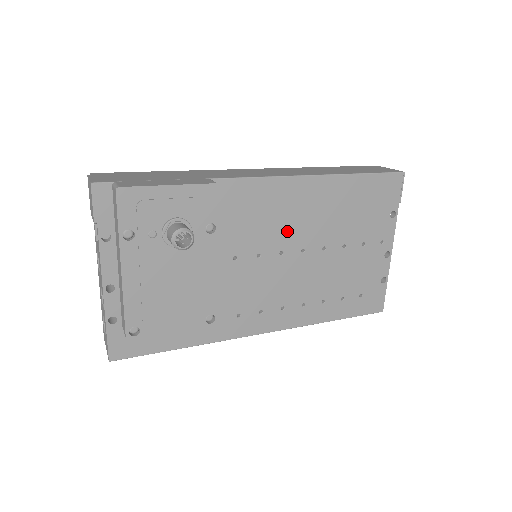
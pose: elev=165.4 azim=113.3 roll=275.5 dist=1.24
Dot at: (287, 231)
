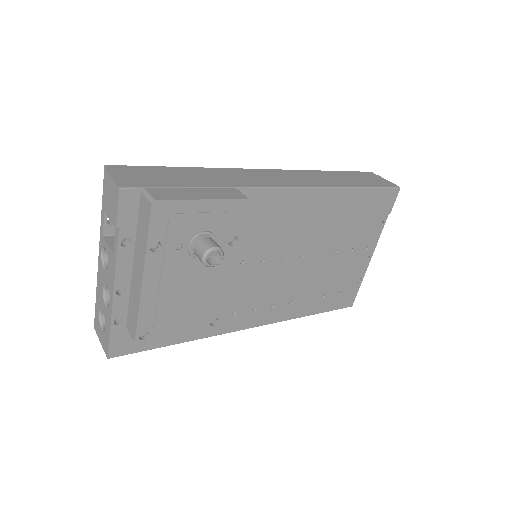
Dot at: (292, 238)
